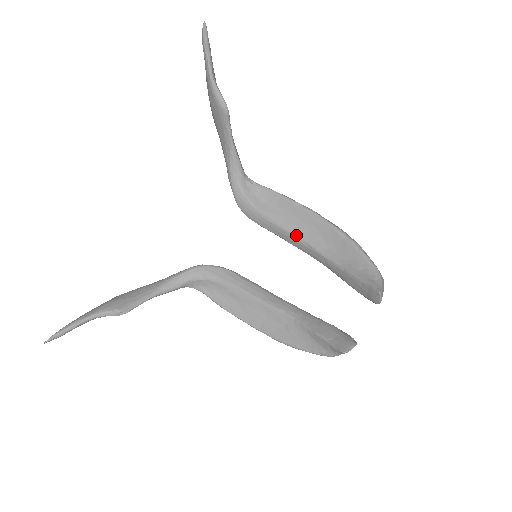
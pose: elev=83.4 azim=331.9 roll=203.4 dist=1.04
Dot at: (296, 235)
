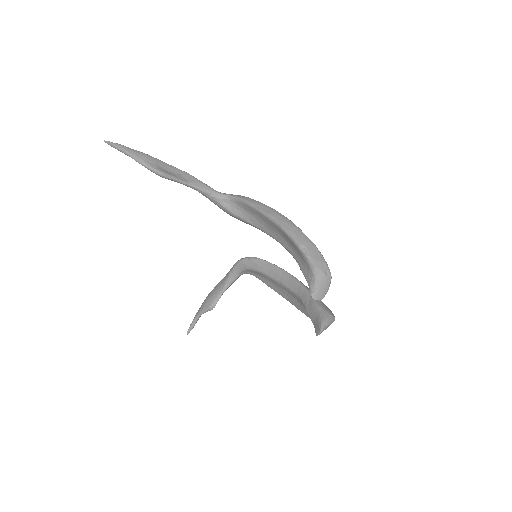
Dot at: (269, 235)
